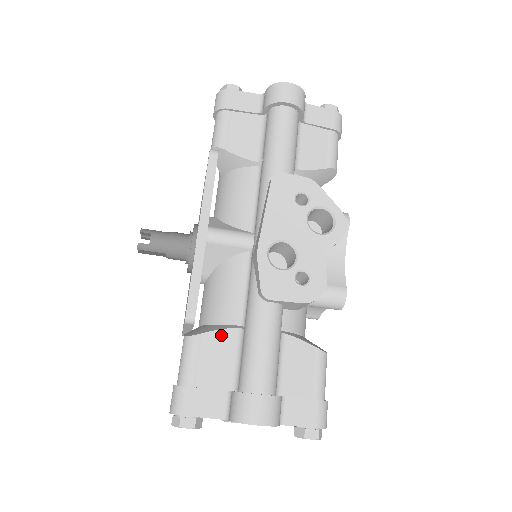
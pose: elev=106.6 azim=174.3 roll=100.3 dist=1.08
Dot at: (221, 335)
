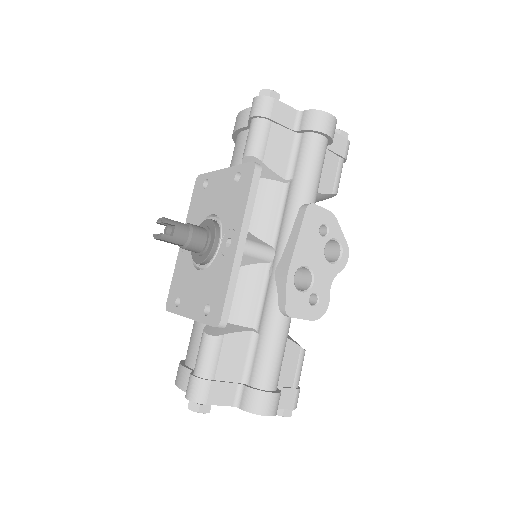
Dot at: (239, 337)
